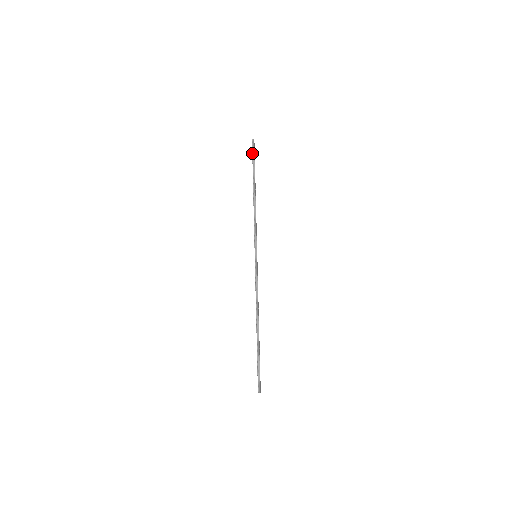
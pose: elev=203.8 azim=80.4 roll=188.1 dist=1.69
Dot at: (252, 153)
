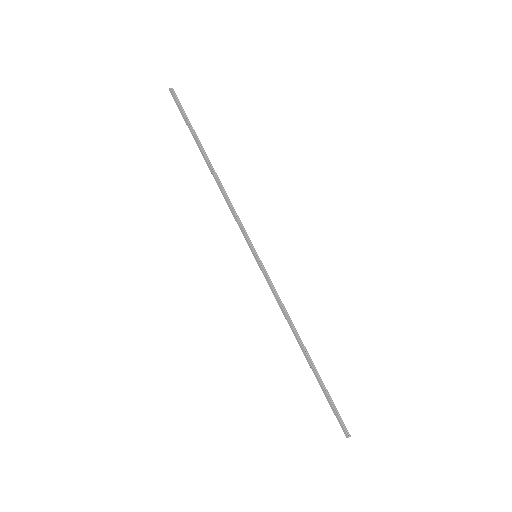
Dot at: (181, 109)
